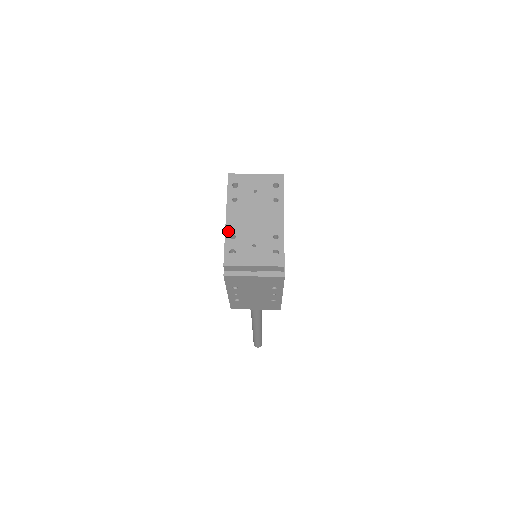
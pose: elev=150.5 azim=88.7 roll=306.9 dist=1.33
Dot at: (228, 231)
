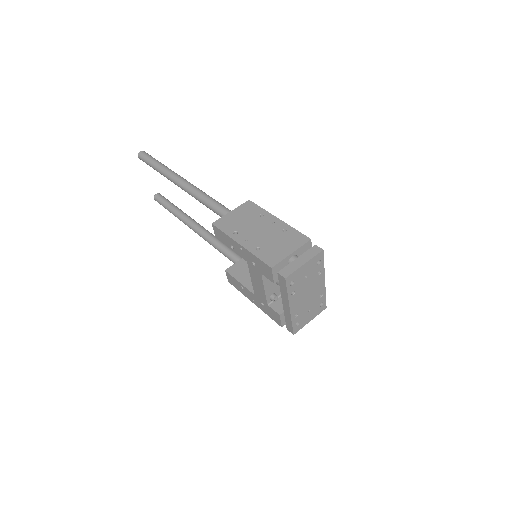
Dot at: (293, 315)
